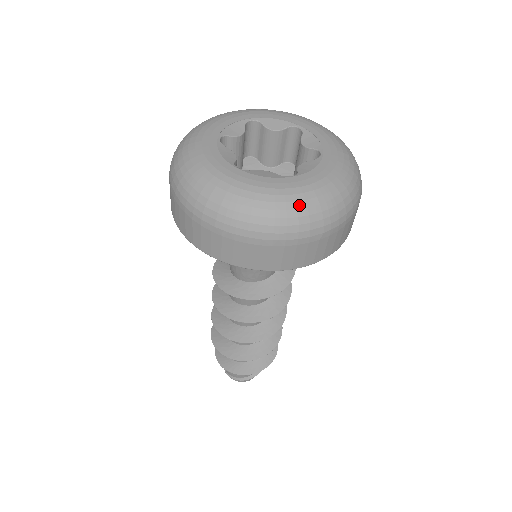
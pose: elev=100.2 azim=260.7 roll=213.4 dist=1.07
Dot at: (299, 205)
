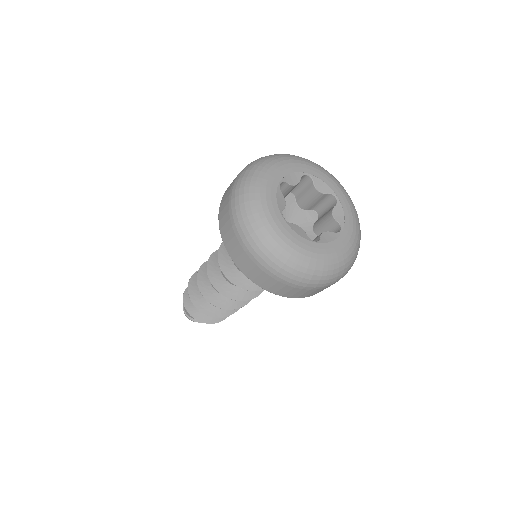
Dot at: (310, 266)
